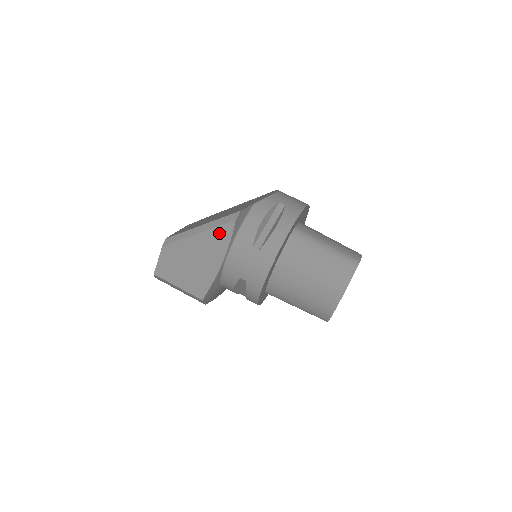
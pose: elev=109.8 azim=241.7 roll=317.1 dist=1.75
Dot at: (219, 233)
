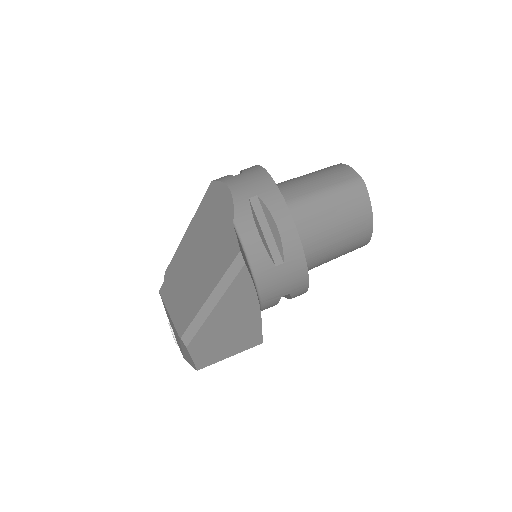
Dot at: (237, 288)
